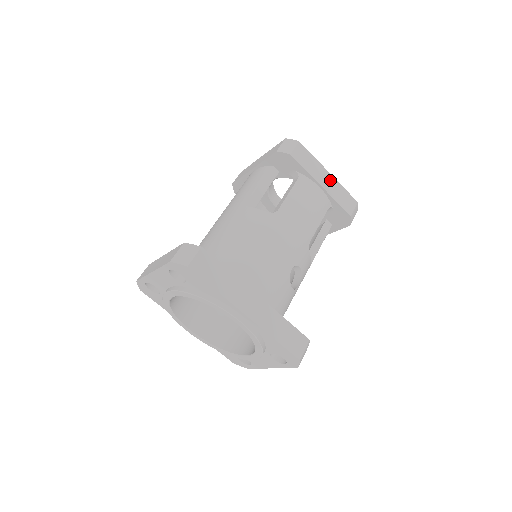
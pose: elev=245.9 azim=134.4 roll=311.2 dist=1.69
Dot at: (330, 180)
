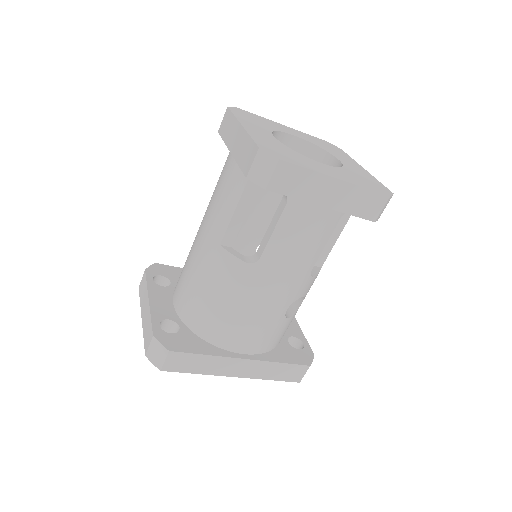
Dot at: (340, 190)
